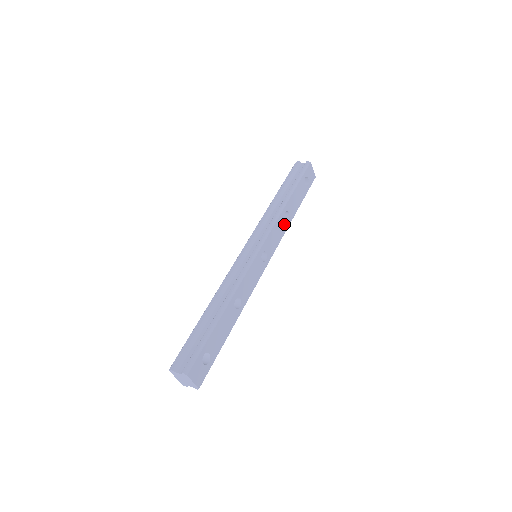
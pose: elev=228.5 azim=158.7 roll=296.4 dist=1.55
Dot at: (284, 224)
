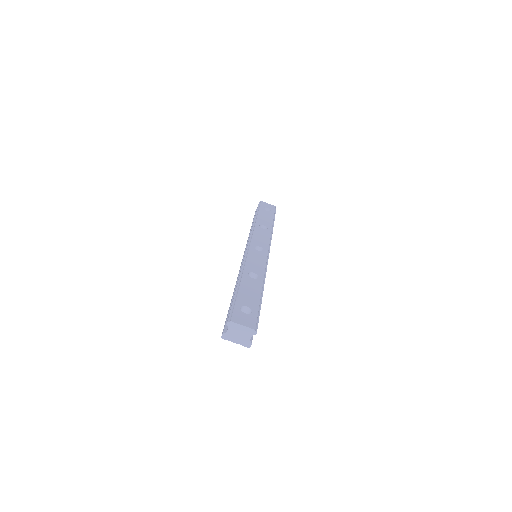
Dot at: (265, 231)
